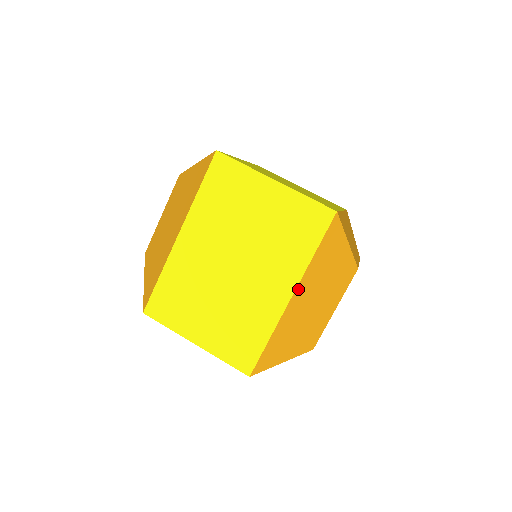
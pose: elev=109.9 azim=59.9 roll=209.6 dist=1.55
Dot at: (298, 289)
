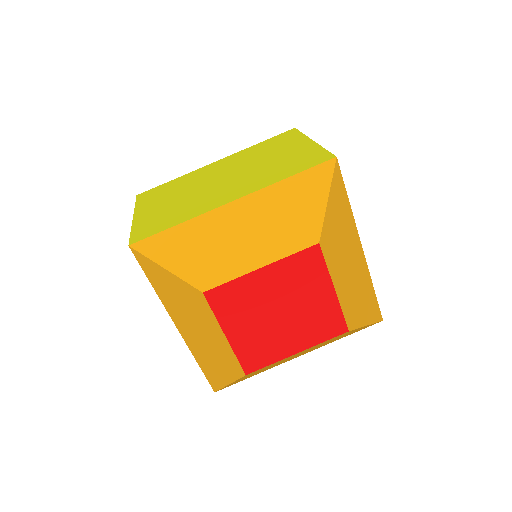
Dot at: (245, 199)
